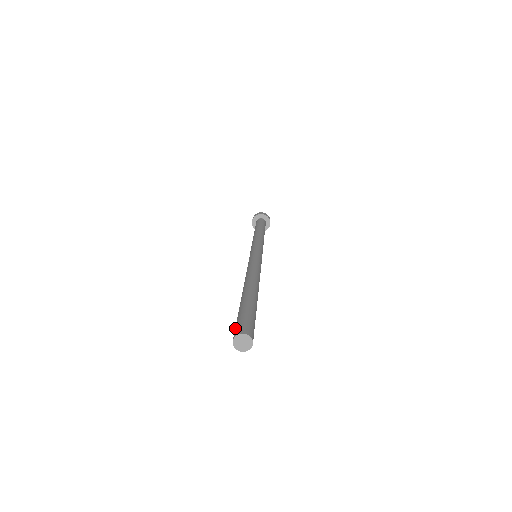
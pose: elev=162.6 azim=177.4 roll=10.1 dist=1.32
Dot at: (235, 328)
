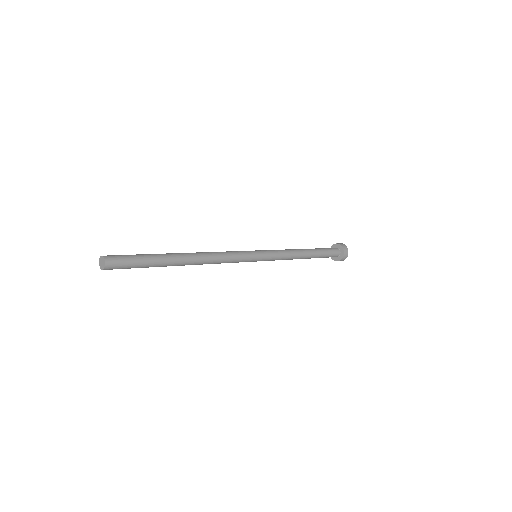
Dot at: occluded
